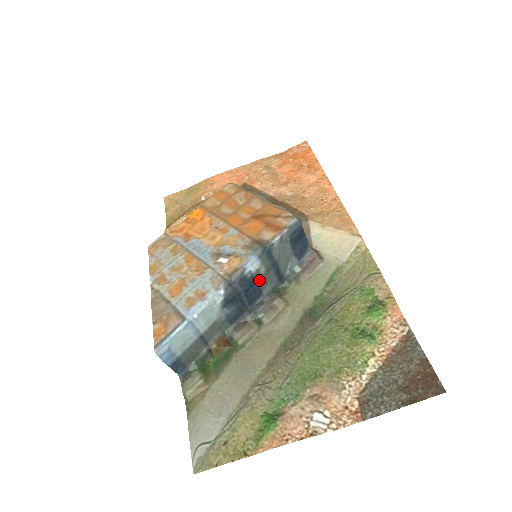
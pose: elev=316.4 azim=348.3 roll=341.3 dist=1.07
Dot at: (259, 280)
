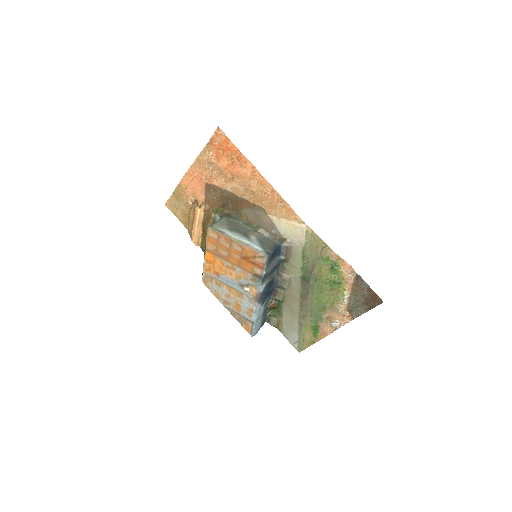
Dot at: (269, 282)
